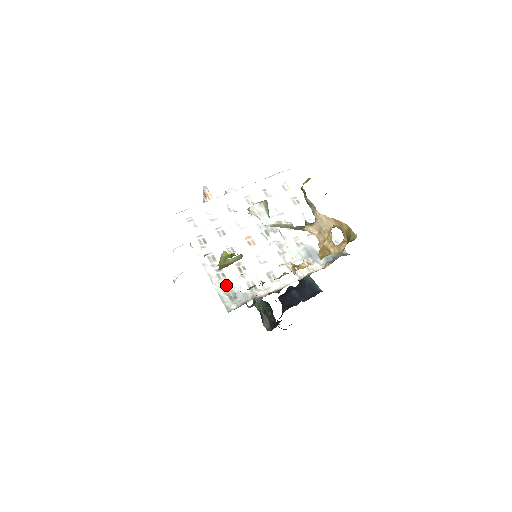
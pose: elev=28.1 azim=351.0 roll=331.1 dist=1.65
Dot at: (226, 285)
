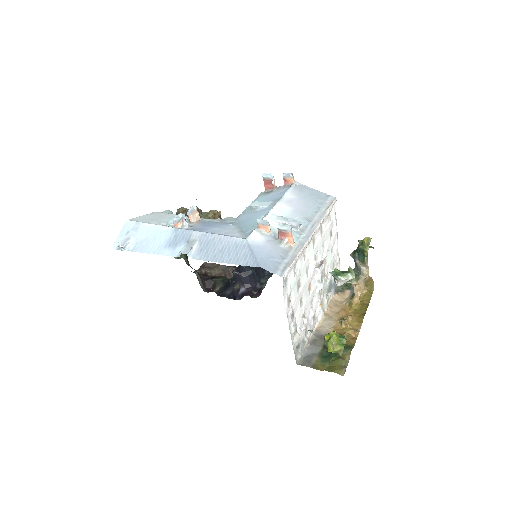
Dot at: occluded
